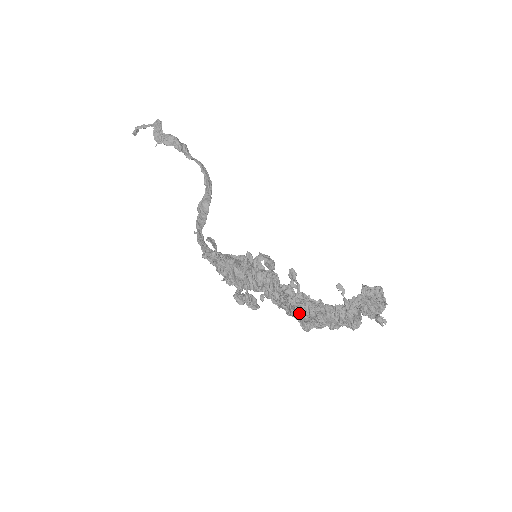
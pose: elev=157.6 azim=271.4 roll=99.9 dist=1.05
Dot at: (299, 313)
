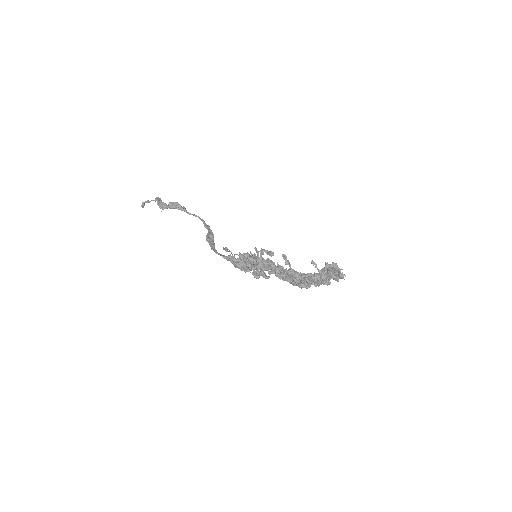
Dot at: occluded
